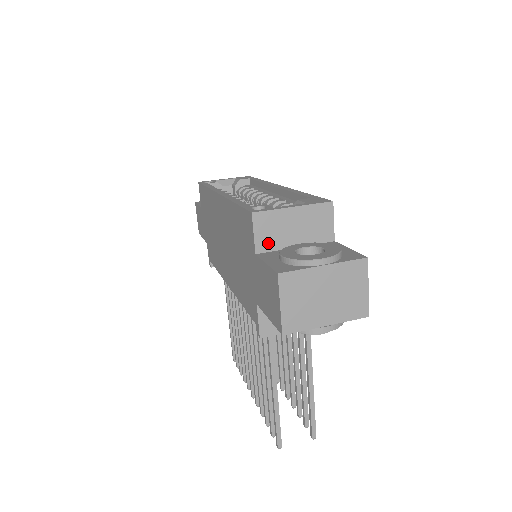
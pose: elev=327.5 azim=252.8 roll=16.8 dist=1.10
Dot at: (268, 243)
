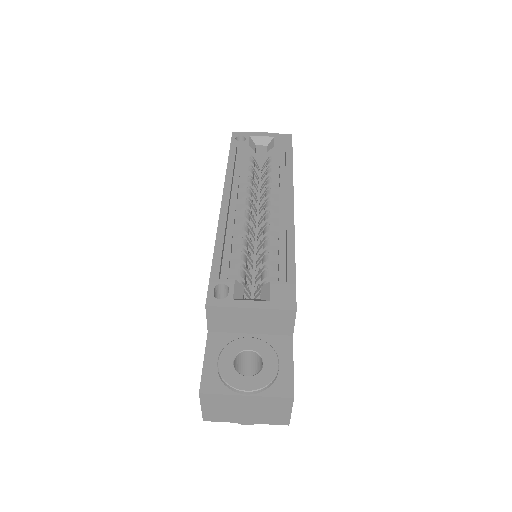
Dot at: (221, 327)
